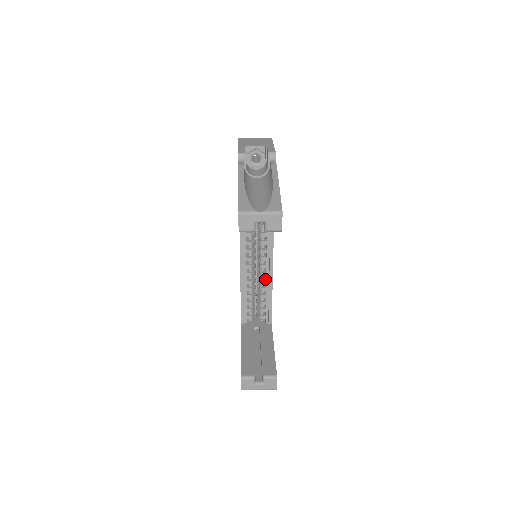
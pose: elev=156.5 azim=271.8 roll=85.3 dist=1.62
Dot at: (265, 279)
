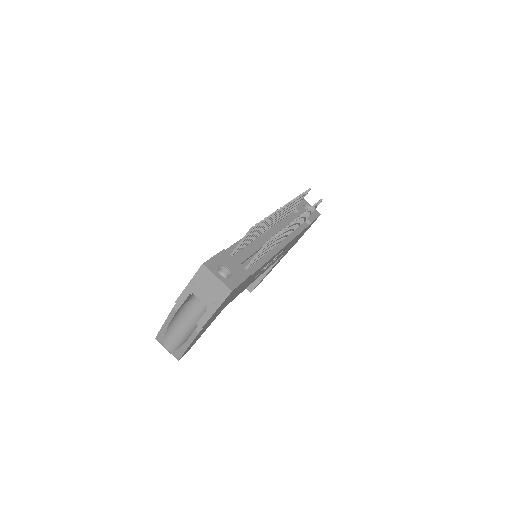
Dot at: occluded
